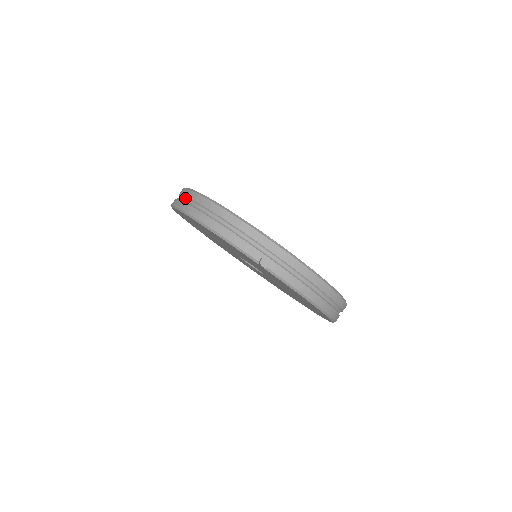
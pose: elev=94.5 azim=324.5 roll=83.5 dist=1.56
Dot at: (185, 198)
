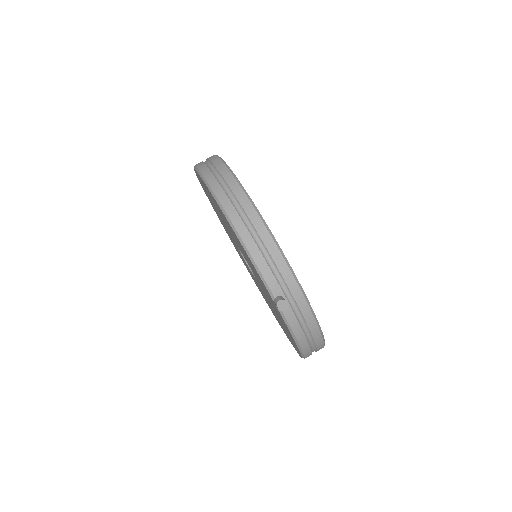
Dot at: (221, 178)
